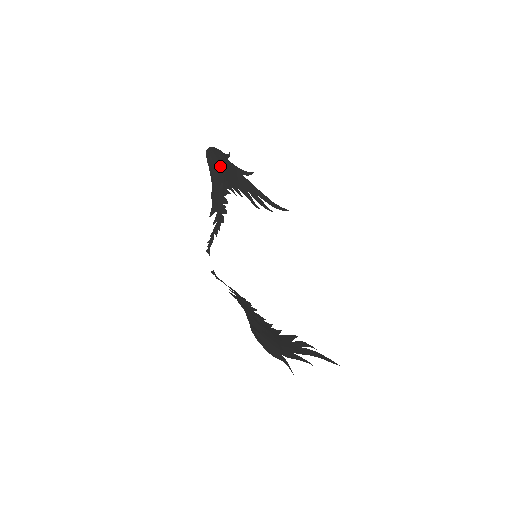
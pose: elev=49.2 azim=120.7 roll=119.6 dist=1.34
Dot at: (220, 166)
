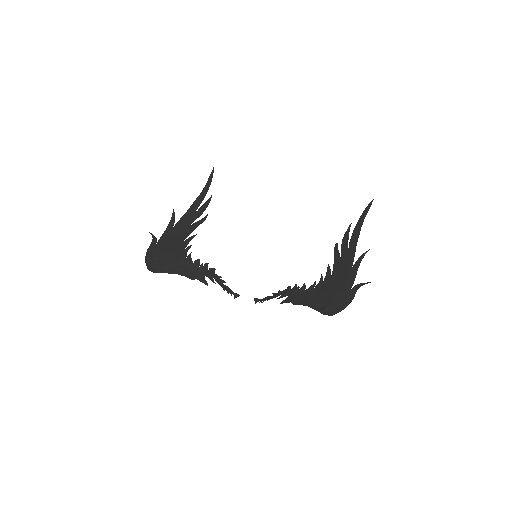
Dot at: (164, 257)
